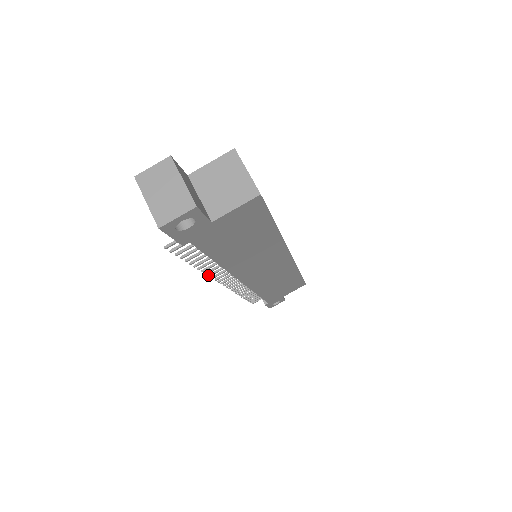
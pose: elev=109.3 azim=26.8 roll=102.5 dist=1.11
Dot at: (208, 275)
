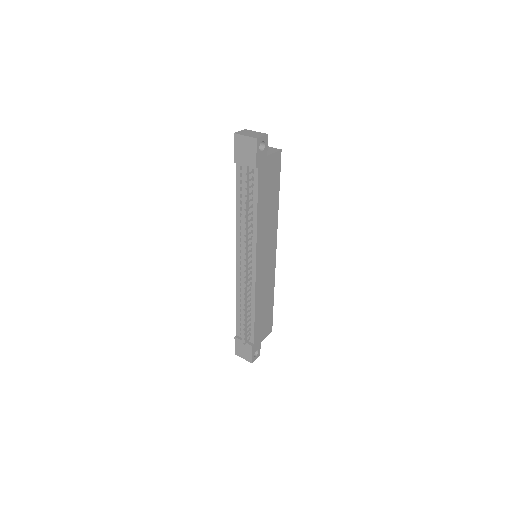
Dot at: (244, 242)
